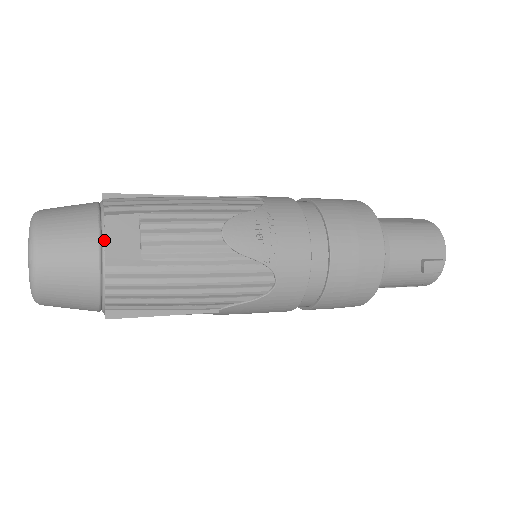
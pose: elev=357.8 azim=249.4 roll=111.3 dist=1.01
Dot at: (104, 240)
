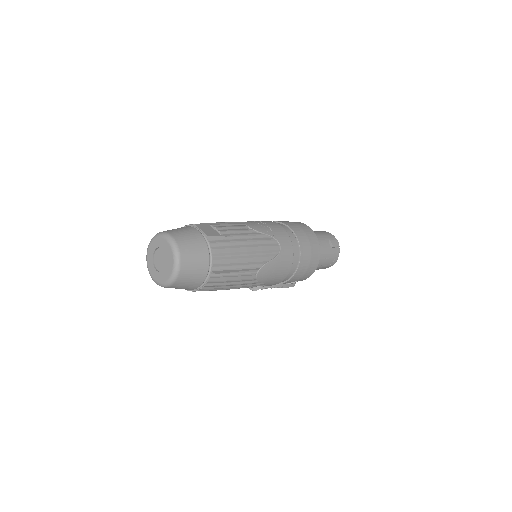
Dot at: (201, 231)
